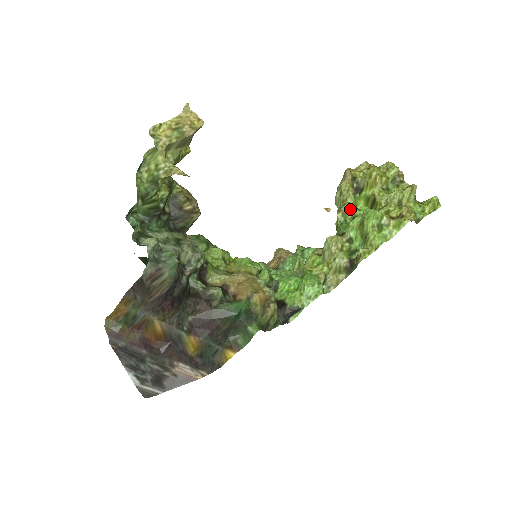
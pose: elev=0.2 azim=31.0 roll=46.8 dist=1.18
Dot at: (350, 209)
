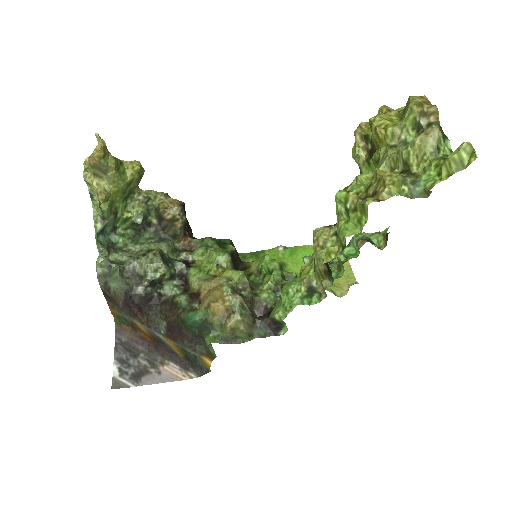
Dot at: occluded
